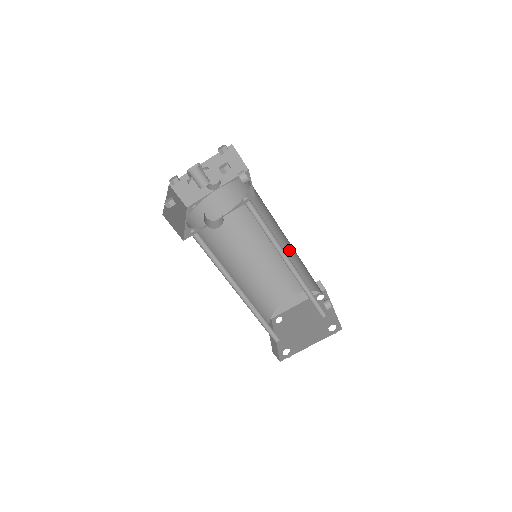
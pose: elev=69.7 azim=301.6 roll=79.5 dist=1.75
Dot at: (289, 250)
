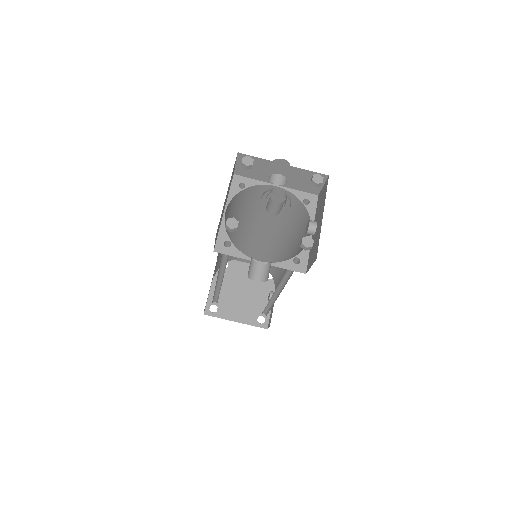
Dot at: (283, 254)
